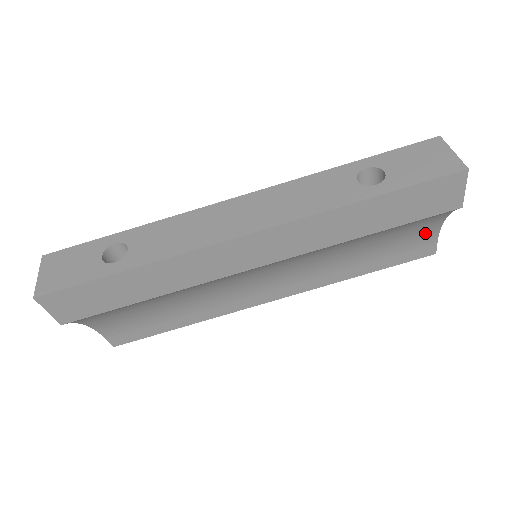
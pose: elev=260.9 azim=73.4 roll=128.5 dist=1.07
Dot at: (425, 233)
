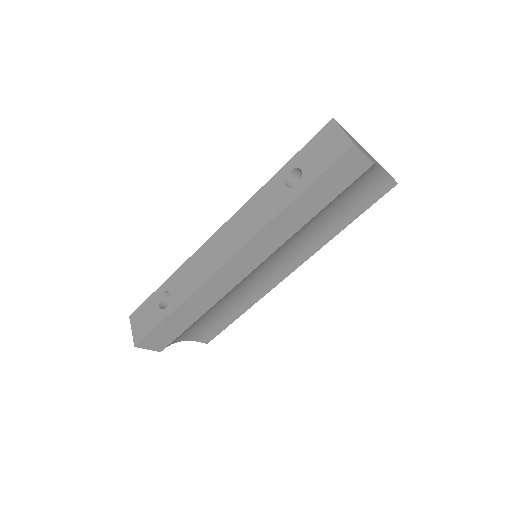
Dot at: (373, 179)
